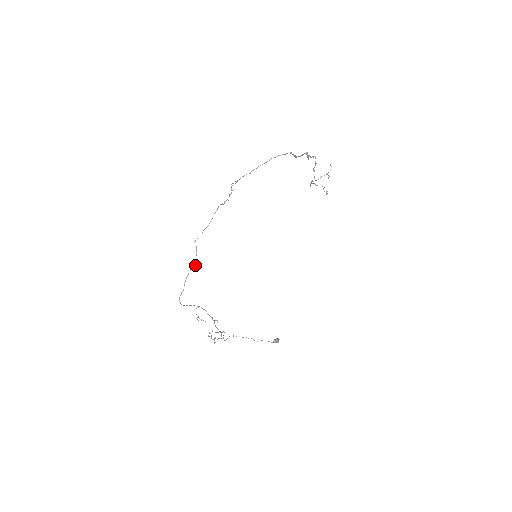
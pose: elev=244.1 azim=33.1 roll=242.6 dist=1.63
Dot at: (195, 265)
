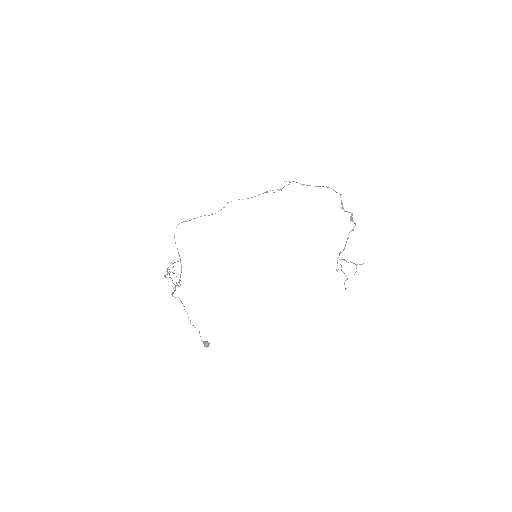
Dot at: (212, 214)
